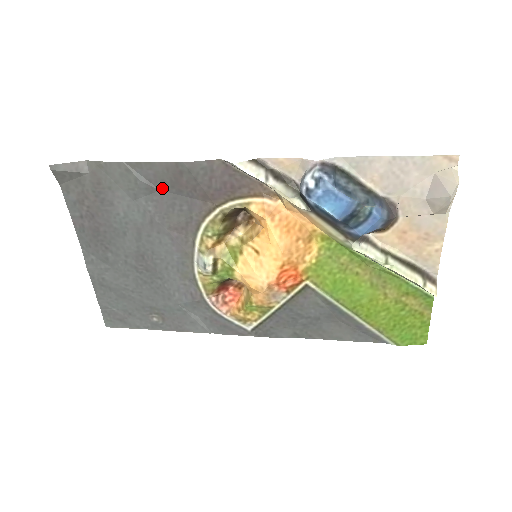
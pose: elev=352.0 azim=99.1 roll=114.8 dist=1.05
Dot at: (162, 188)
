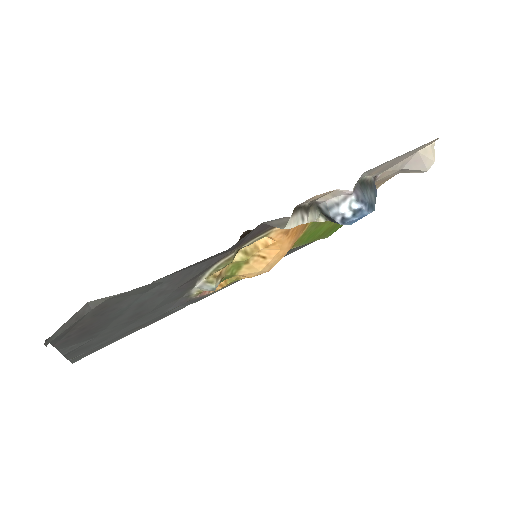
Dot at: (184, 269)
